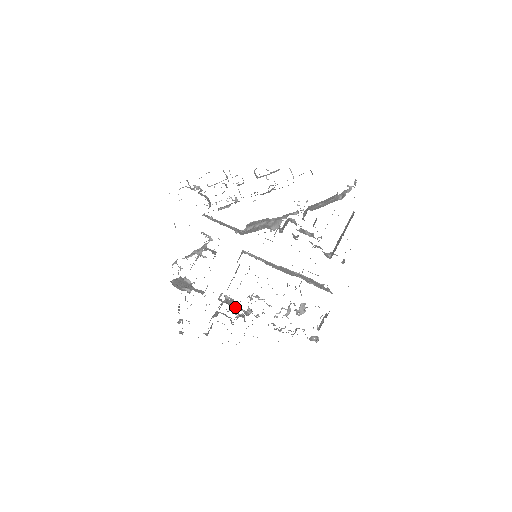
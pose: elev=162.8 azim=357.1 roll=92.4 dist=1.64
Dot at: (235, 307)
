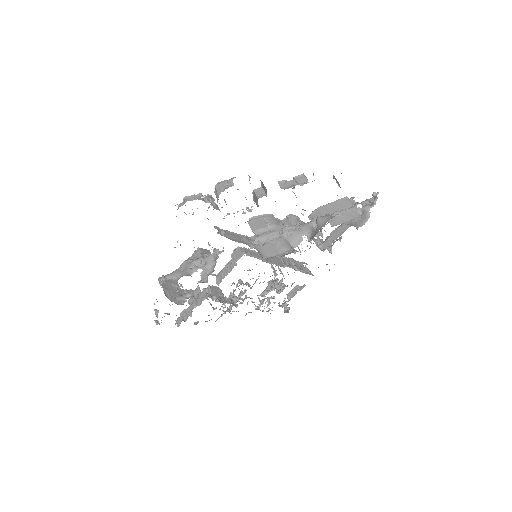
Dot at: (223, 299)
